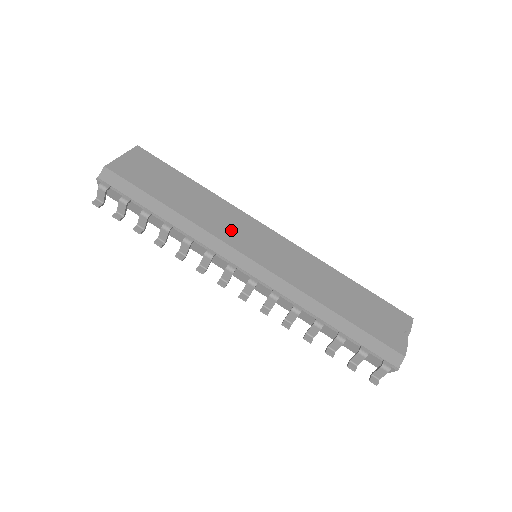
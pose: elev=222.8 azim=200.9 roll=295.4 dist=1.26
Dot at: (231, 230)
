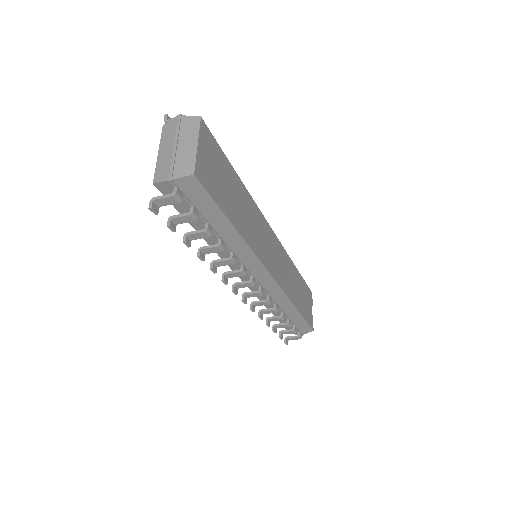
Dot at: (262, 244)
